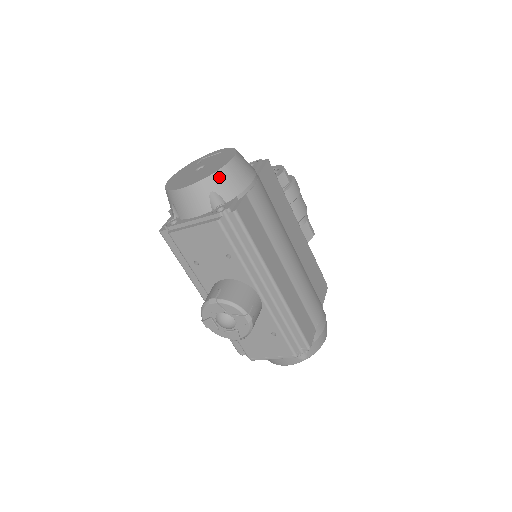
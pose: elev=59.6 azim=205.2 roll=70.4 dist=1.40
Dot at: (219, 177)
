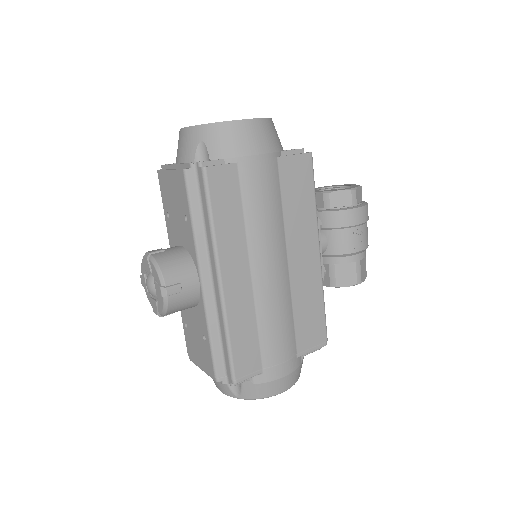
Dot at: (217, 130)
